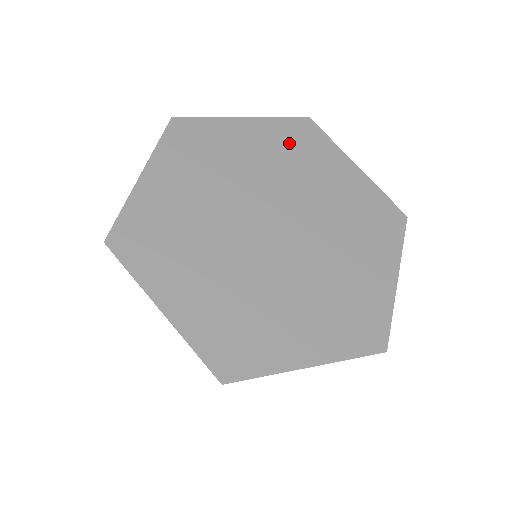
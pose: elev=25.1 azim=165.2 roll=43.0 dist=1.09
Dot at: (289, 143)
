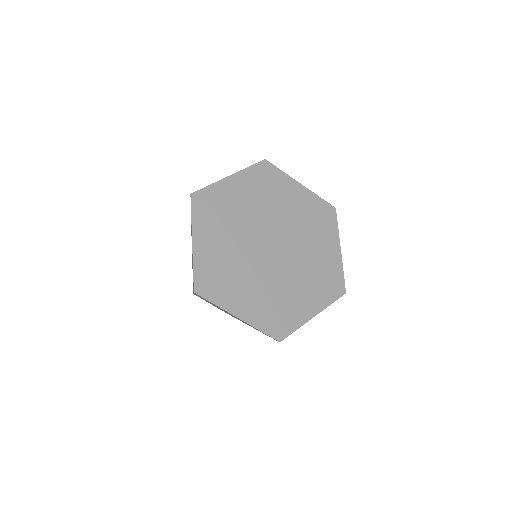
Dot at: (314, 213)
